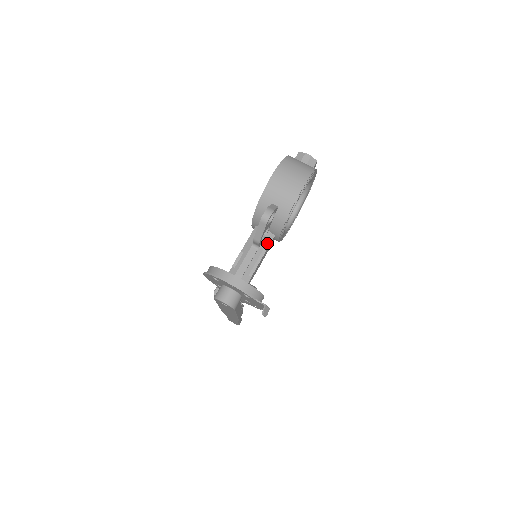
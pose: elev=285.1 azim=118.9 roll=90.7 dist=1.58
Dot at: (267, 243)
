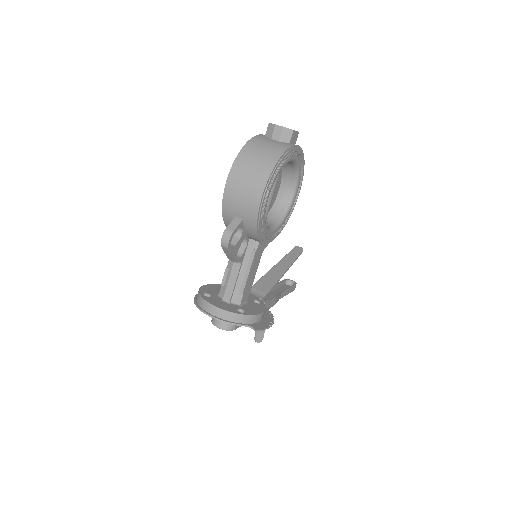
Dot at: (251, 253)
